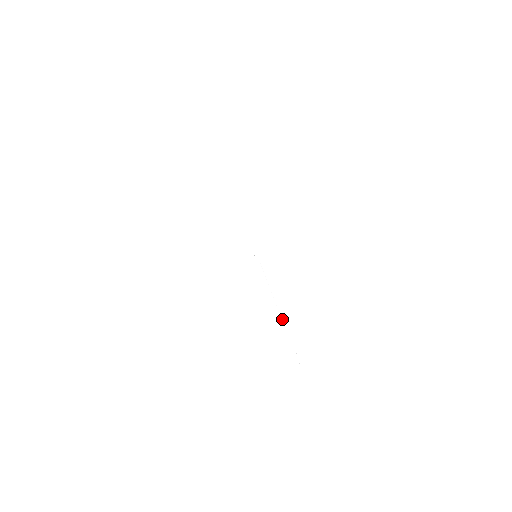
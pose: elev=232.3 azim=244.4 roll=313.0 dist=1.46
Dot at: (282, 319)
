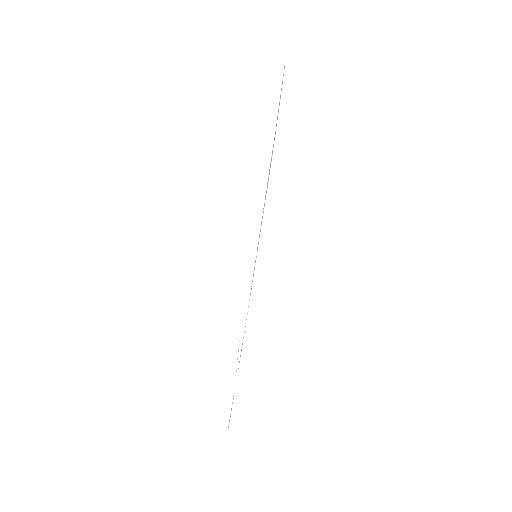
Dot at: (241, 339)
